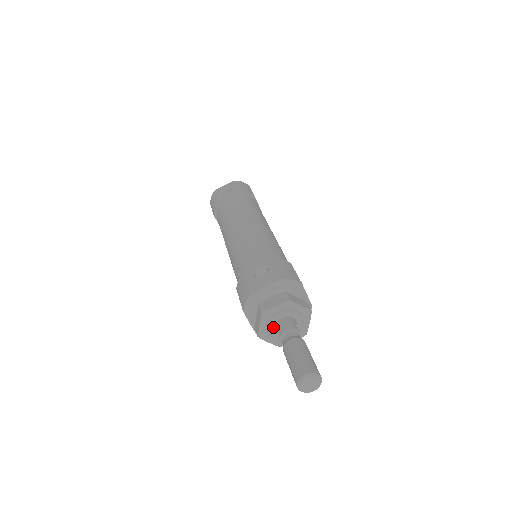
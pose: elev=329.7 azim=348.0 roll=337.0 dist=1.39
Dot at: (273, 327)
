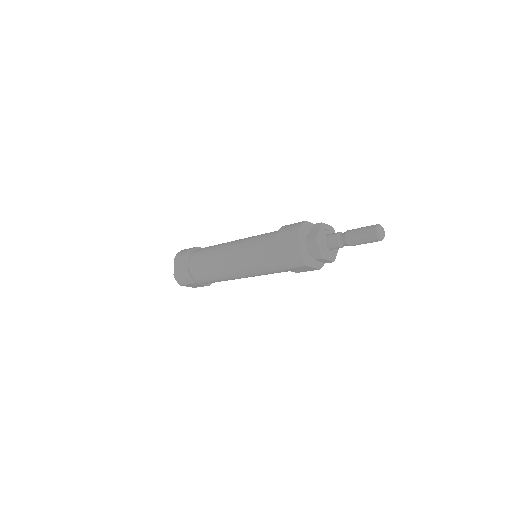
Dot at: (326, 236)
